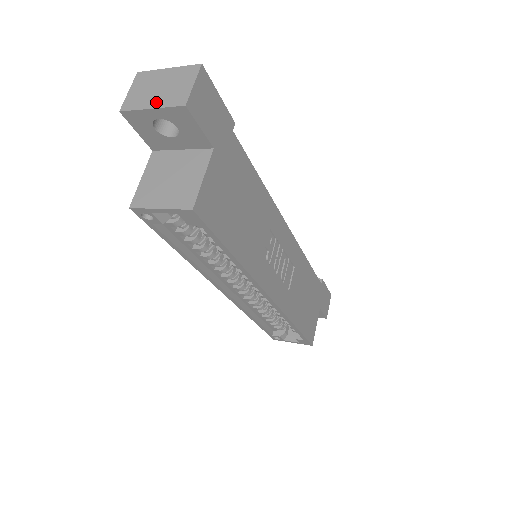
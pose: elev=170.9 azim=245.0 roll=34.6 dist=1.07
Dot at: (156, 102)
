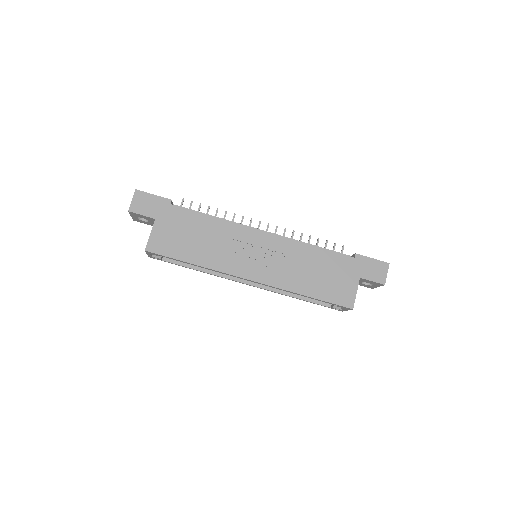
Dot at: occluded
